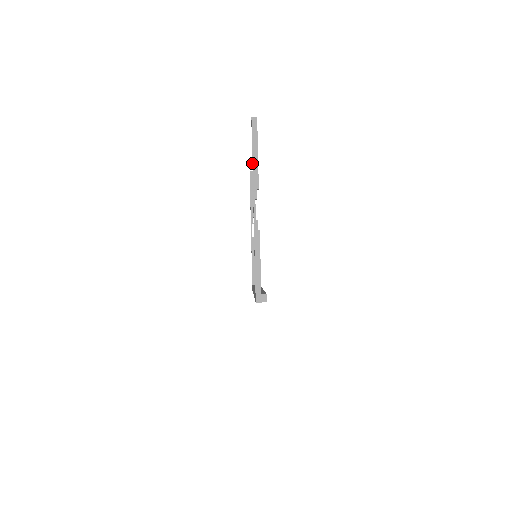
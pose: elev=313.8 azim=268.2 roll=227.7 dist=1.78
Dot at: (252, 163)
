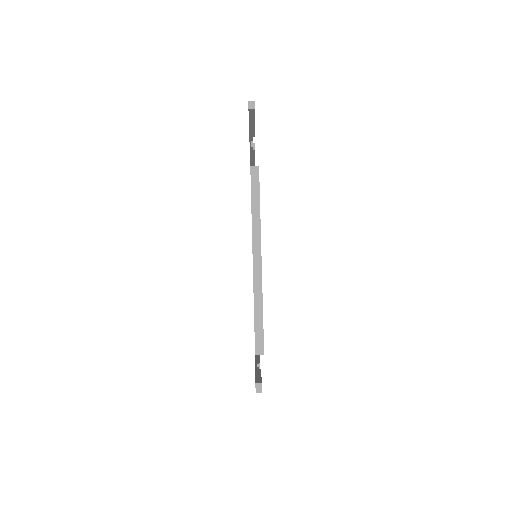
Dot at: occluded
